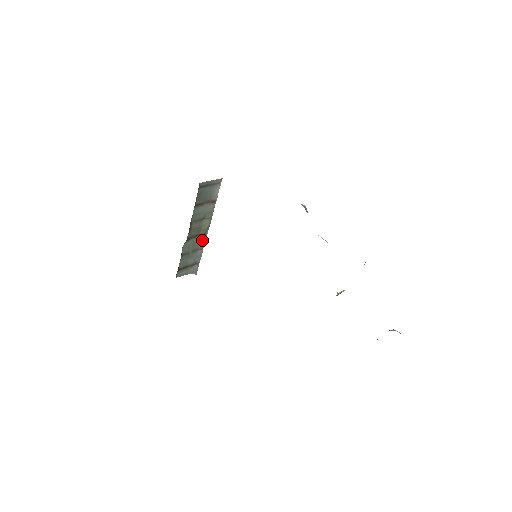
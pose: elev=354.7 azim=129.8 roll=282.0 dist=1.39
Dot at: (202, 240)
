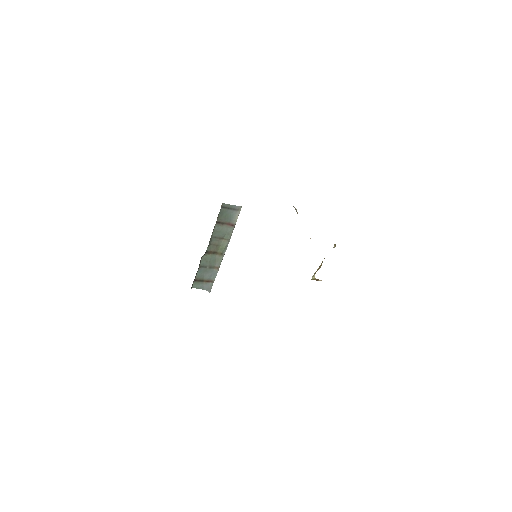
Dot at: (219, 259)
